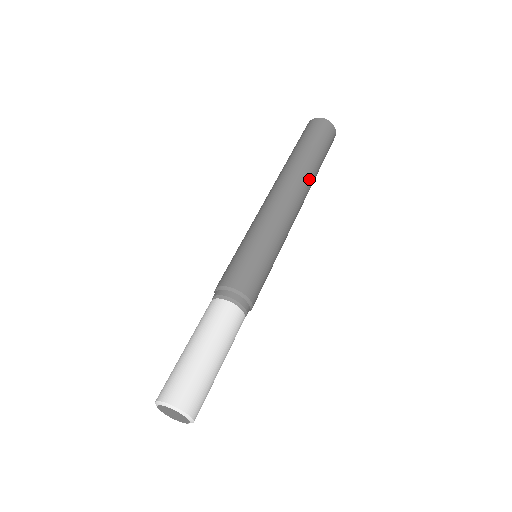
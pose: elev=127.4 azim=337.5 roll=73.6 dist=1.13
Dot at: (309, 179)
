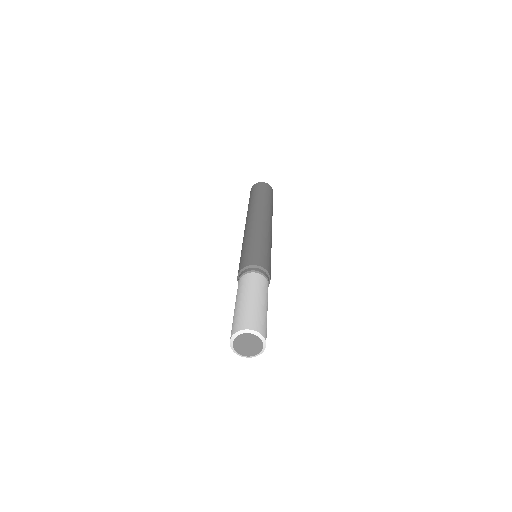
Dot at: occluded
